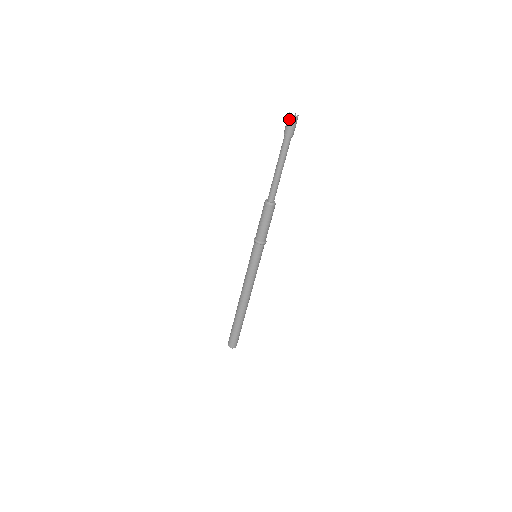
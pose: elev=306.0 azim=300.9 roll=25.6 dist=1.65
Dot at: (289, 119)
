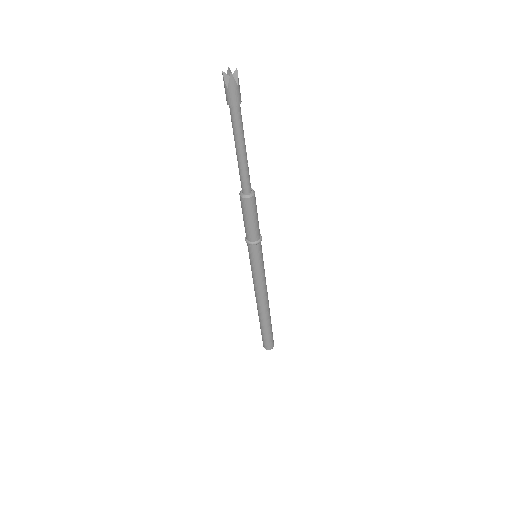
Dot at: (229, 82)
